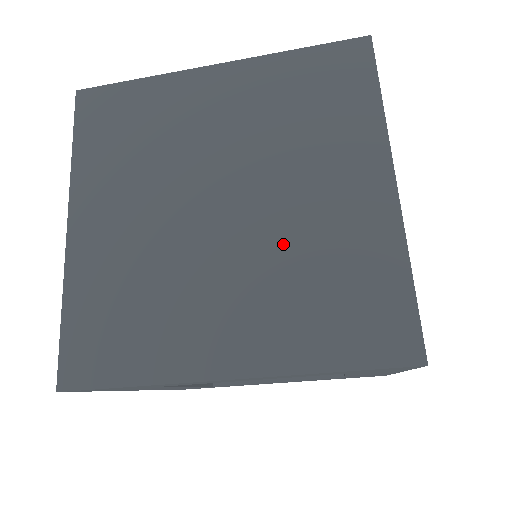
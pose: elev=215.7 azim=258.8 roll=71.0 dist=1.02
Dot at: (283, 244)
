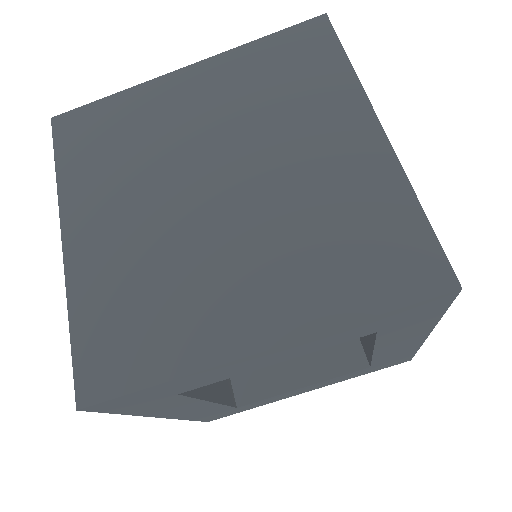
Dot at: (287, 209)
